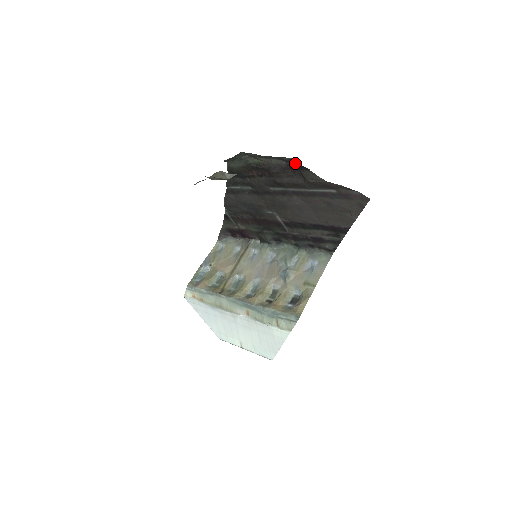
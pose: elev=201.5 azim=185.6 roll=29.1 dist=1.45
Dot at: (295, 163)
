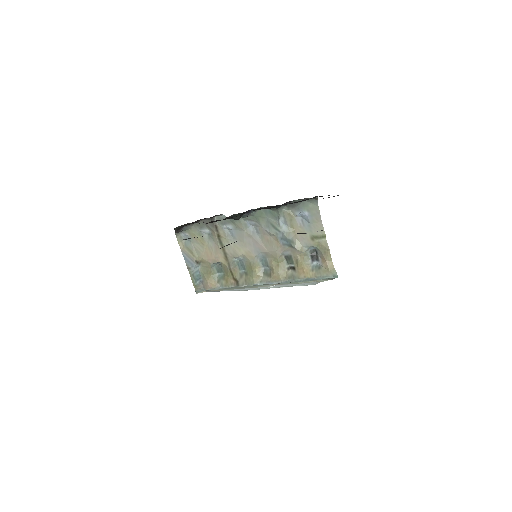
Dot at: occluded
